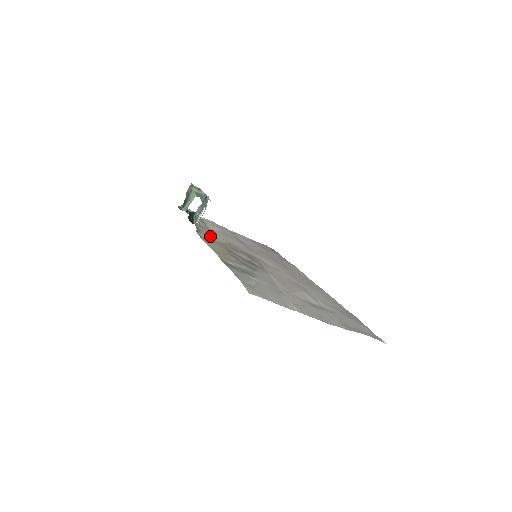
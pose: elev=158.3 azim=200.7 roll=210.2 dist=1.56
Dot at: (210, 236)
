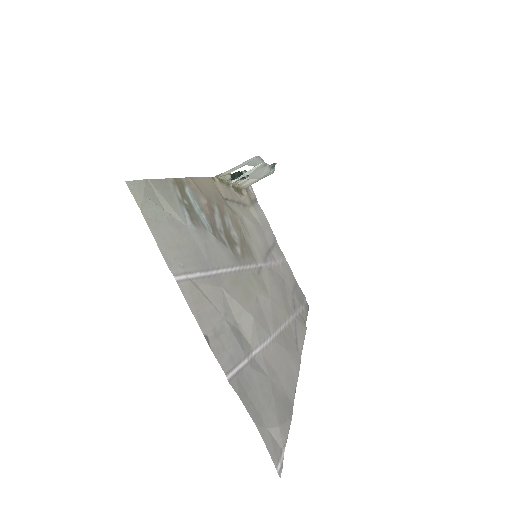
Dot at: (229, 196)
